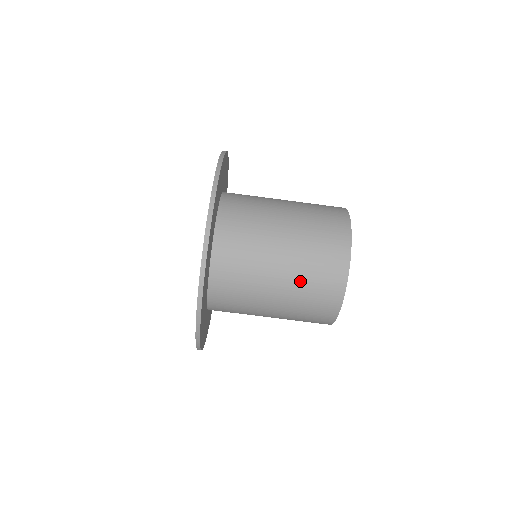
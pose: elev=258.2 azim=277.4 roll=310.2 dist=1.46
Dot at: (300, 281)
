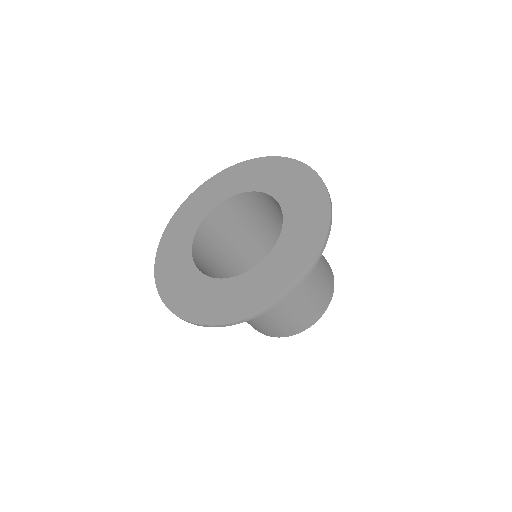
Dot at: (301, 307)
